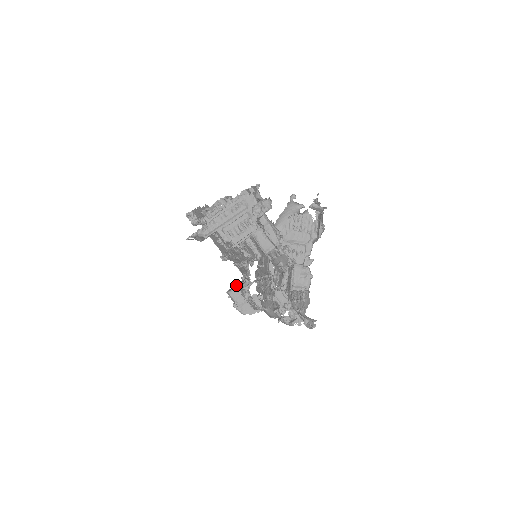
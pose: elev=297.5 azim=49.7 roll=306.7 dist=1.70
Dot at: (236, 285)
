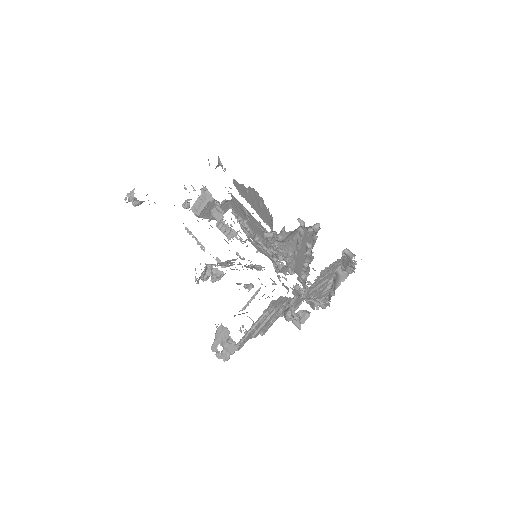
Dot at: (202, 205)
